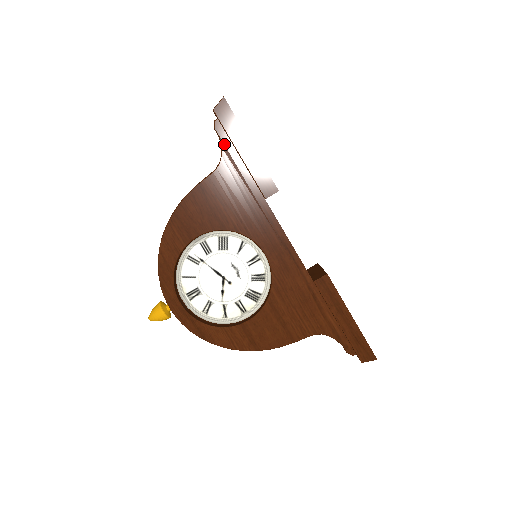
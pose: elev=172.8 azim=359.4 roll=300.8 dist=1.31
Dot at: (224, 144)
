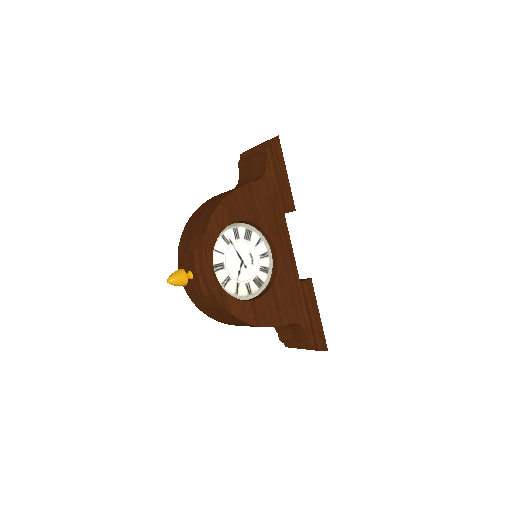
Dot at: (269, 165)
